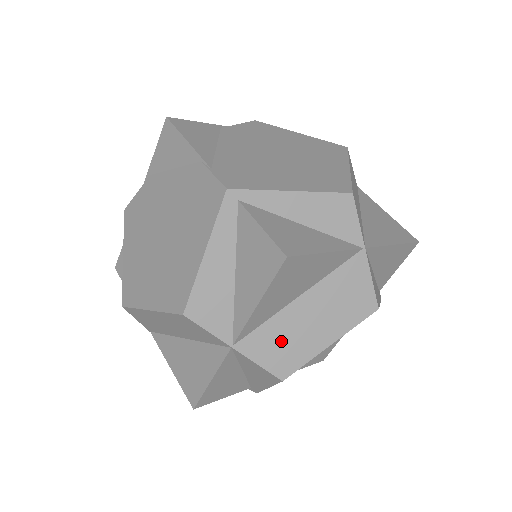
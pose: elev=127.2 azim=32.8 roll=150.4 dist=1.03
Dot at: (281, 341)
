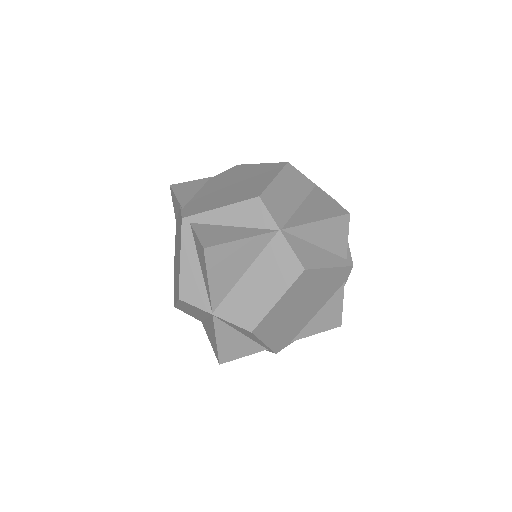
Dot at: (242, 305)
